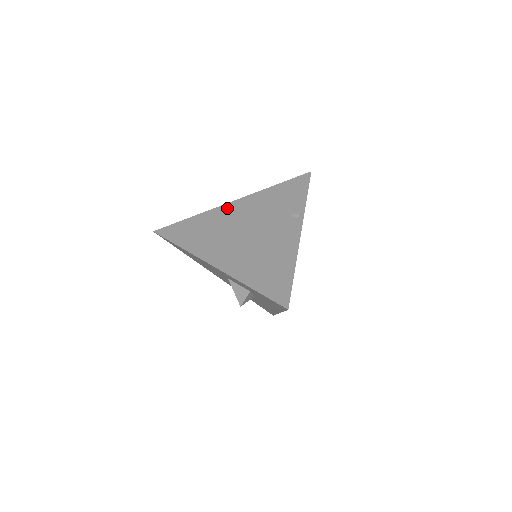
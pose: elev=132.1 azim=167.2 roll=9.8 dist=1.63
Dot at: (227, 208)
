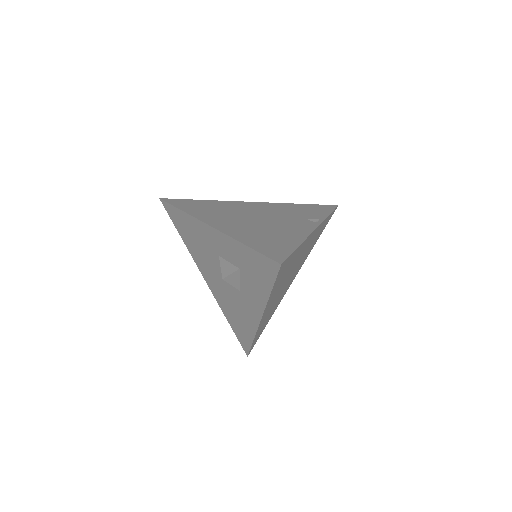
Dot at: (243, 203)
